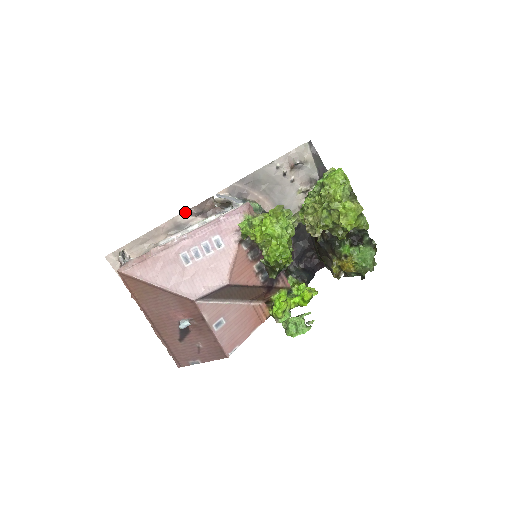
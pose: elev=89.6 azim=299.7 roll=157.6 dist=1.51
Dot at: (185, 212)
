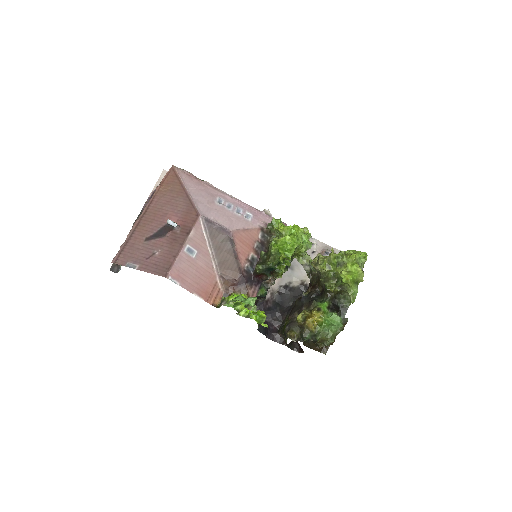
Dot at: occluded
